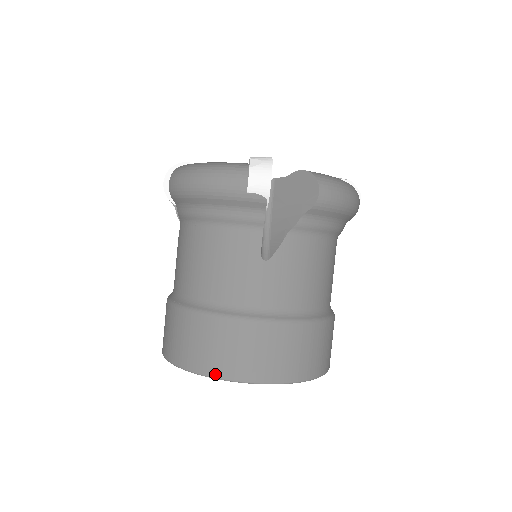
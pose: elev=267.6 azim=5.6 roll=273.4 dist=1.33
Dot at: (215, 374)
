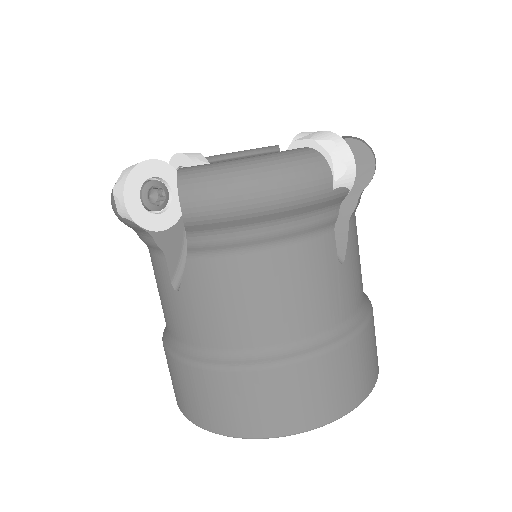
Dot at: (331, 418)
